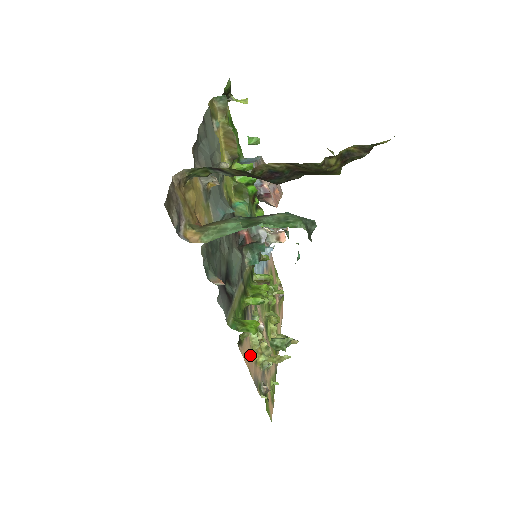
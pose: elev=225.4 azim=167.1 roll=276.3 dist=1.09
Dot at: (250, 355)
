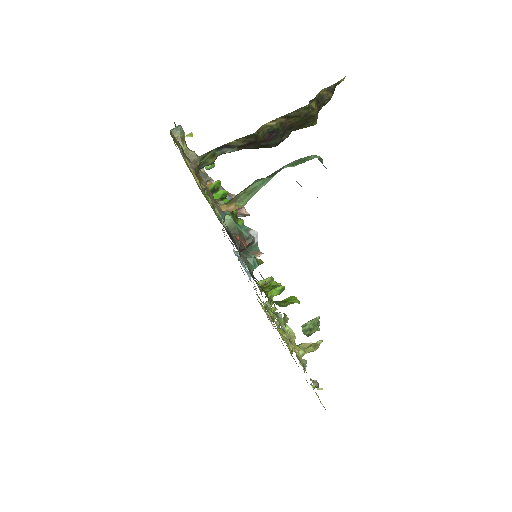
Dot at: occluded
